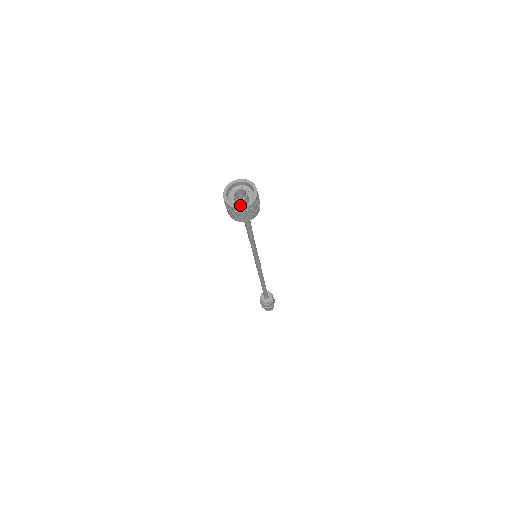
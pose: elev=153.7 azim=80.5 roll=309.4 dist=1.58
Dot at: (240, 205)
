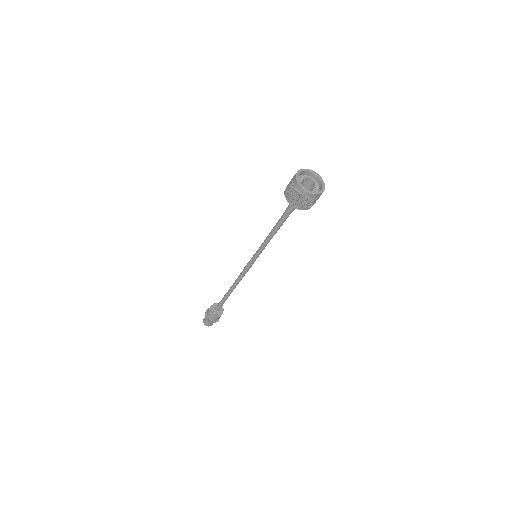
Dot at: (319, 191)
